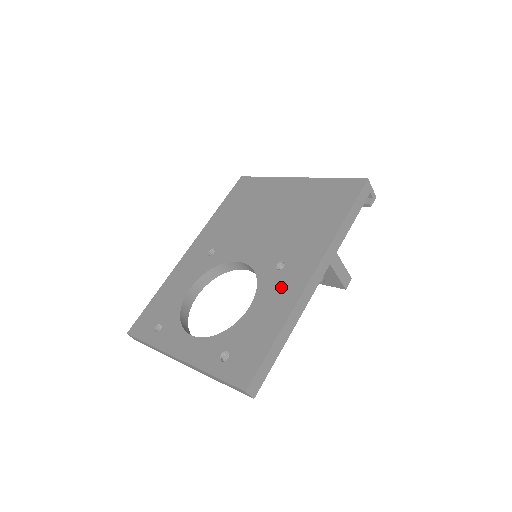
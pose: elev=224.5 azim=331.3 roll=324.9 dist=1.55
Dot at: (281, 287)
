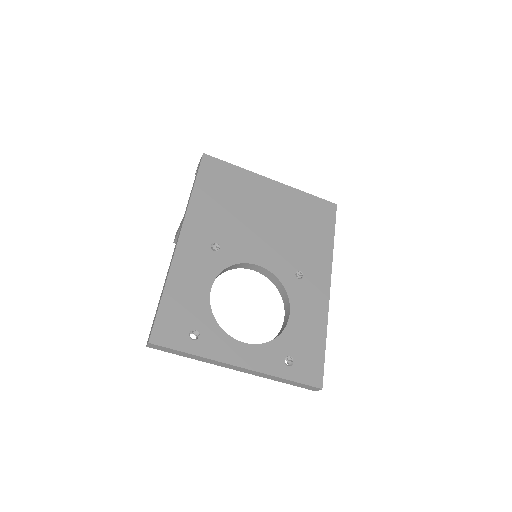
Dot at: (310, 296)
